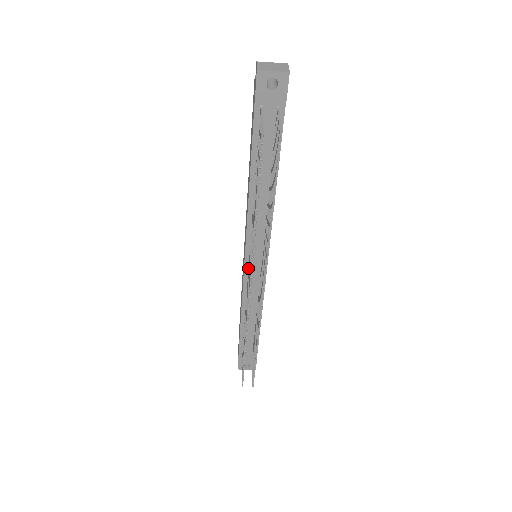
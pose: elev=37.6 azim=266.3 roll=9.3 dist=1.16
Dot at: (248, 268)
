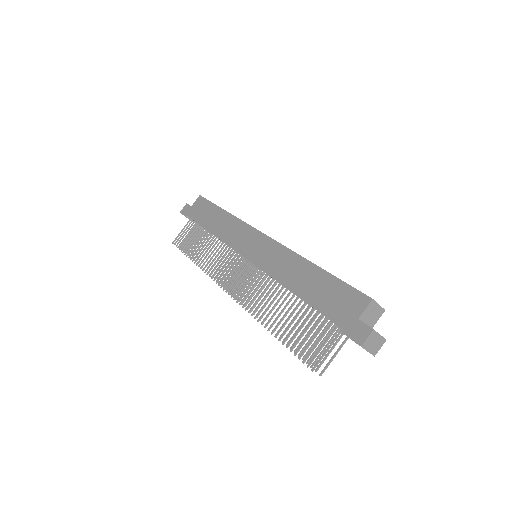
Dot at: (243, 256)
